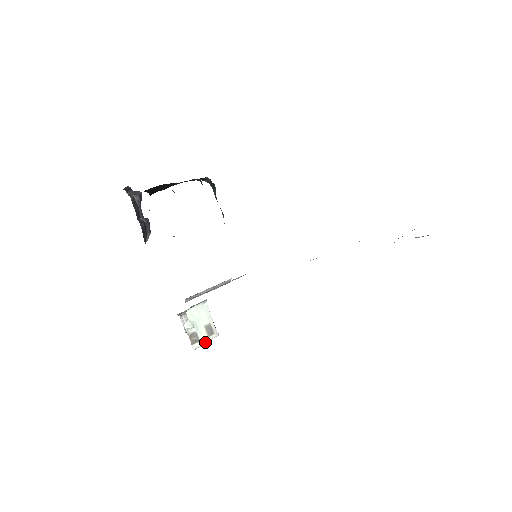
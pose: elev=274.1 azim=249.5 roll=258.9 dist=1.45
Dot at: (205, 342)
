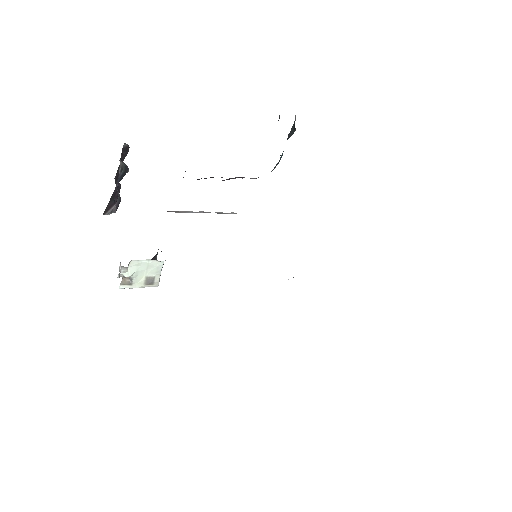
Dot at: (137, 287)
